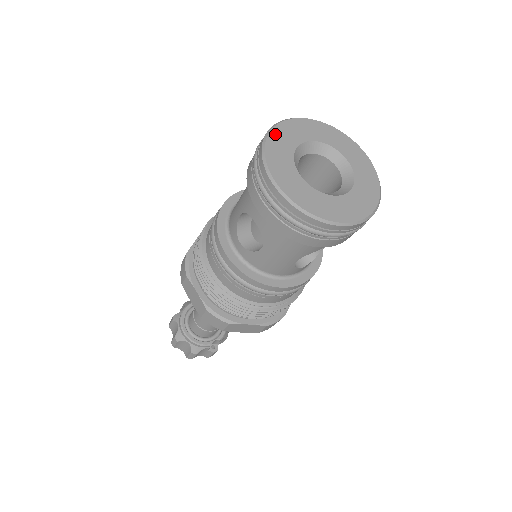
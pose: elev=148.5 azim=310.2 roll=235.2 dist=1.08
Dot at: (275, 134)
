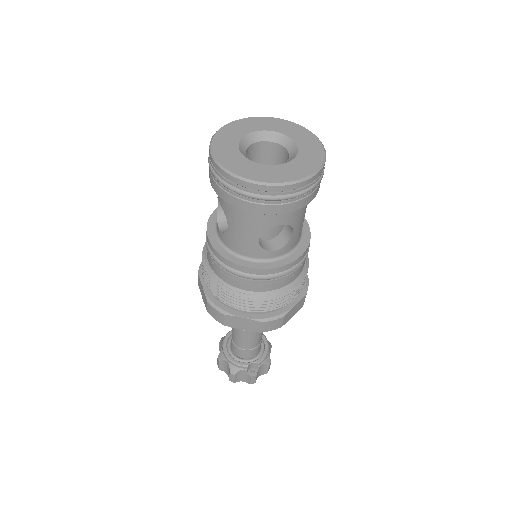
Dot at: (231, 126)
